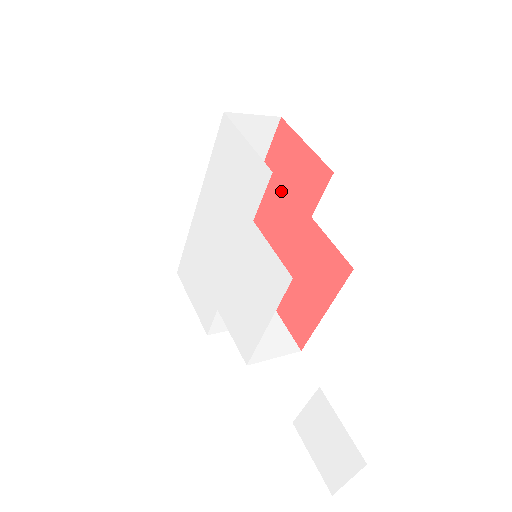
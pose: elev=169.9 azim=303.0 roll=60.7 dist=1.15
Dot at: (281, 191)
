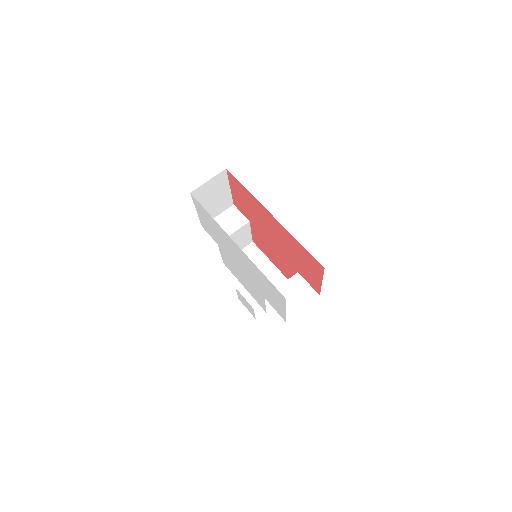
Dot at: (294, 253)
